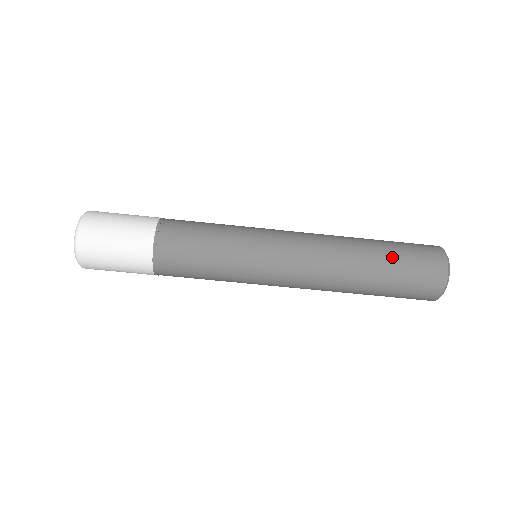
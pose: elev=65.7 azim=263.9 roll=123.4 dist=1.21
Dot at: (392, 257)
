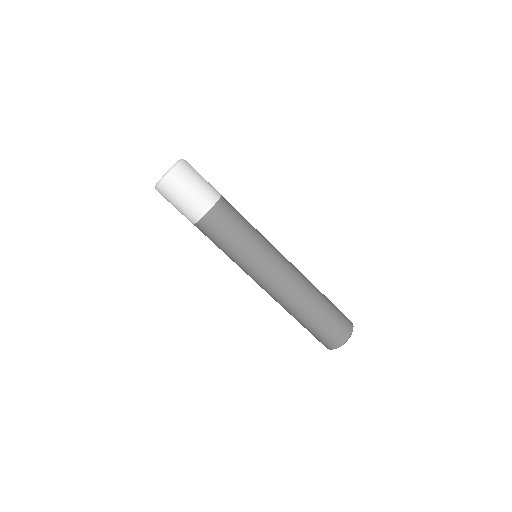
Dot at: (324, 314)
